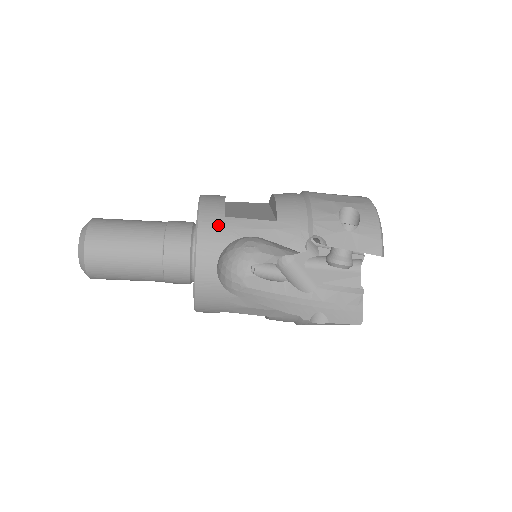
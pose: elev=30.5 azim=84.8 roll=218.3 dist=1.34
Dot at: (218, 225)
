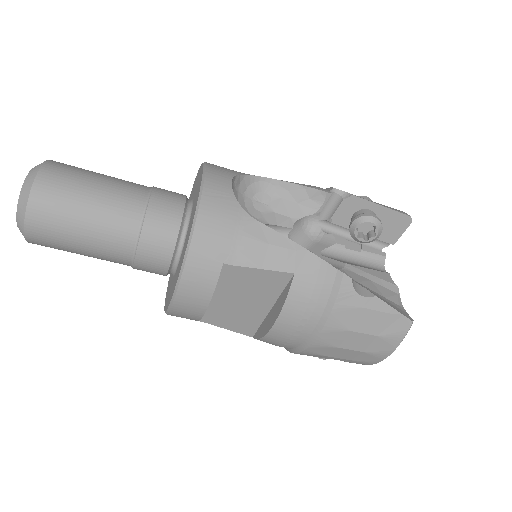
Dot at: occluded
